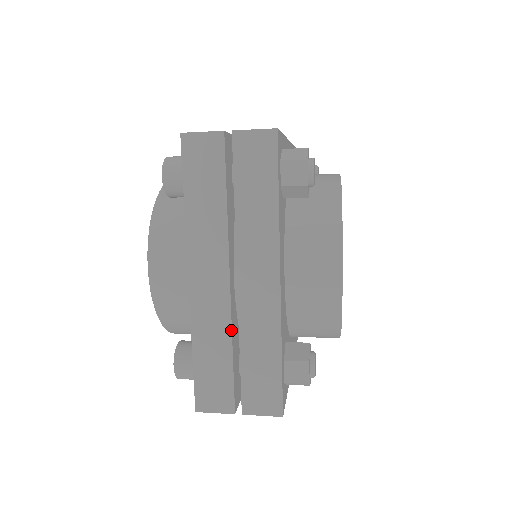
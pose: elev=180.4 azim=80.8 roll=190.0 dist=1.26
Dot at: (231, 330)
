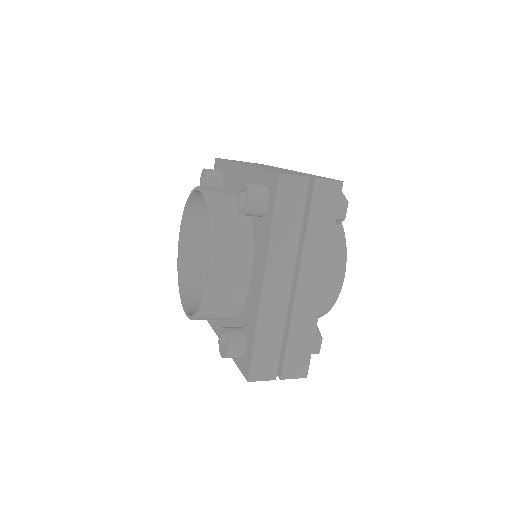
Dot at: (285, 320)
